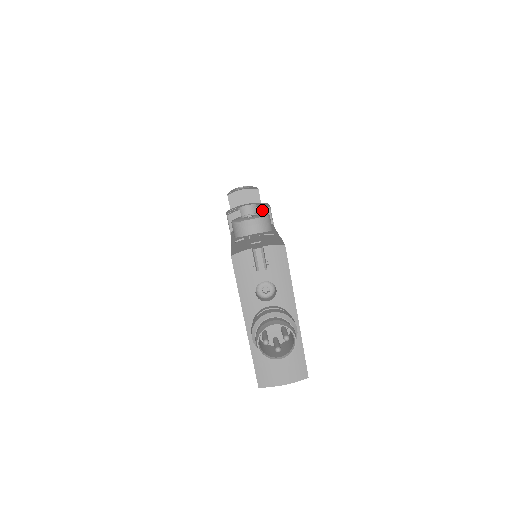
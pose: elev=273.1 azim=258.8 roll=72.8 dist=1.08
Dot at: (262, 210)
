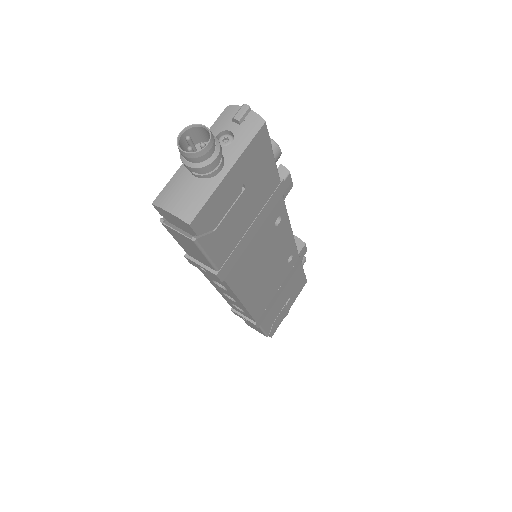
Dot at: (283, 169)
